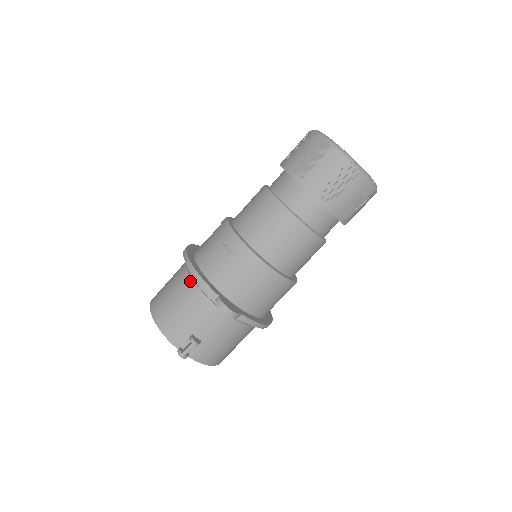
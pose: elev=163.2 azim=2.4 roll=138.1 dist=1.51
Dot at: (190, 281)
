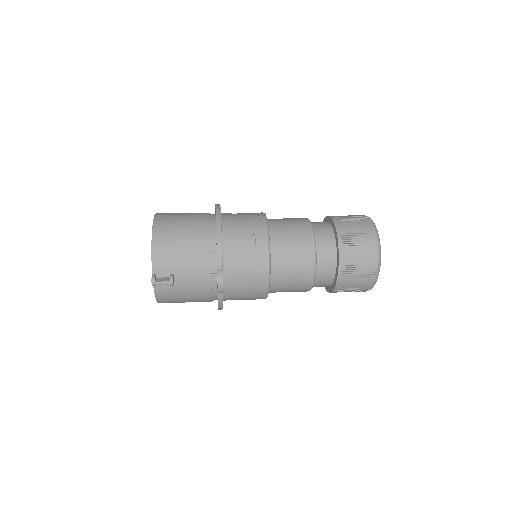
Dot at: (207, 236)
